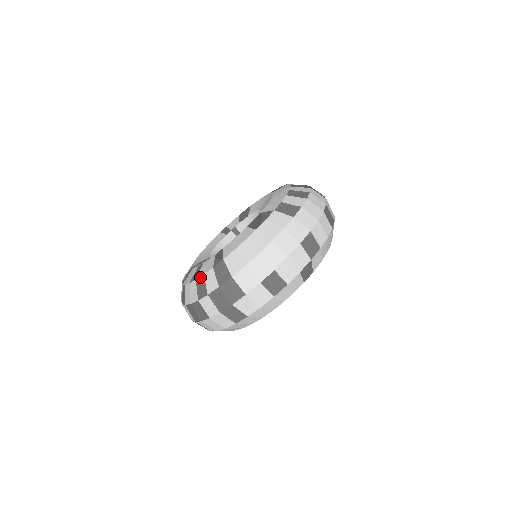
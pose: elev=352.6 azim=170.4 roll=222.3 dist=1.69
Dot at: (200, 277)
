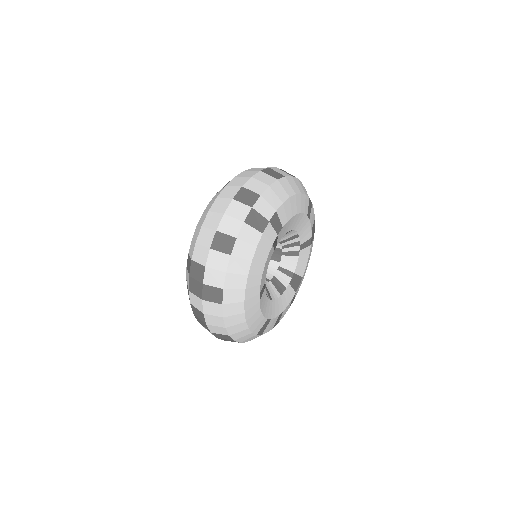
Dot at: occluded
